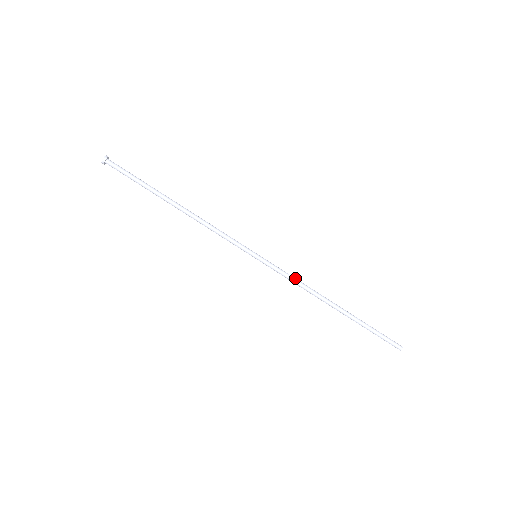
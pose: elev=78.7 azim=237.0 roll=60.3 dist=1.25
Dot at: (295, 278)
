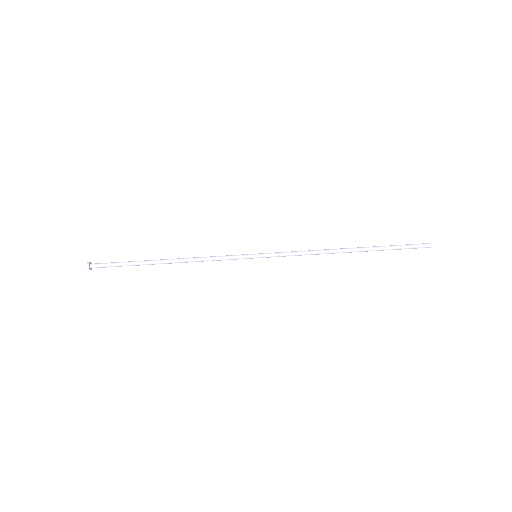
Dot at: (300, 251)
